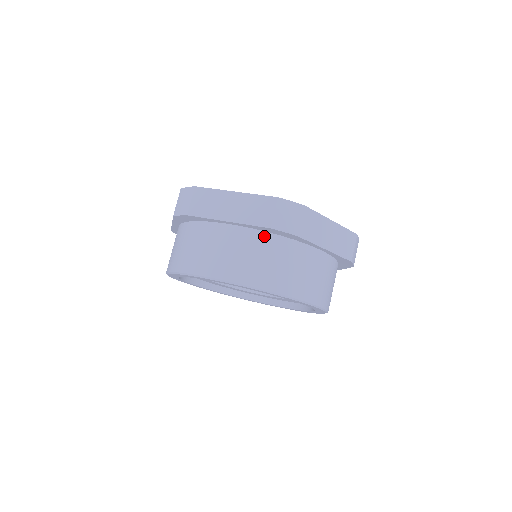
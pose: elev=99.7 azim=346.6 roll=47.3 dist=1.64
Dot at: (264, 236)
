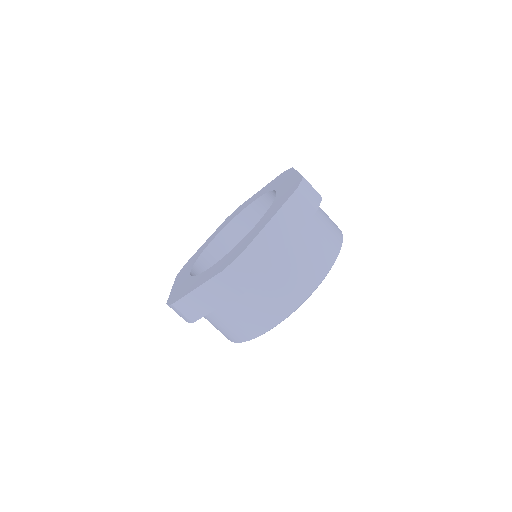
Dot at: (247, 290)
